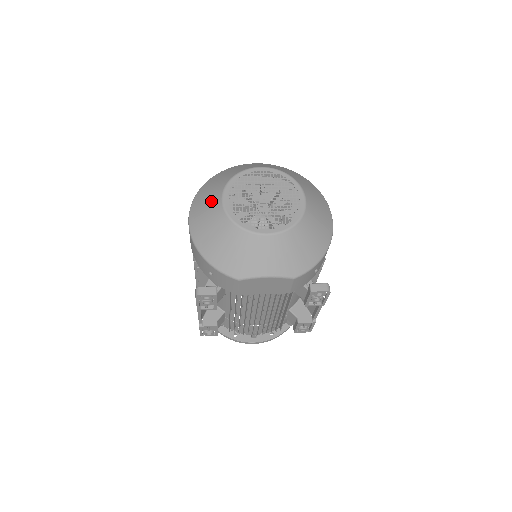
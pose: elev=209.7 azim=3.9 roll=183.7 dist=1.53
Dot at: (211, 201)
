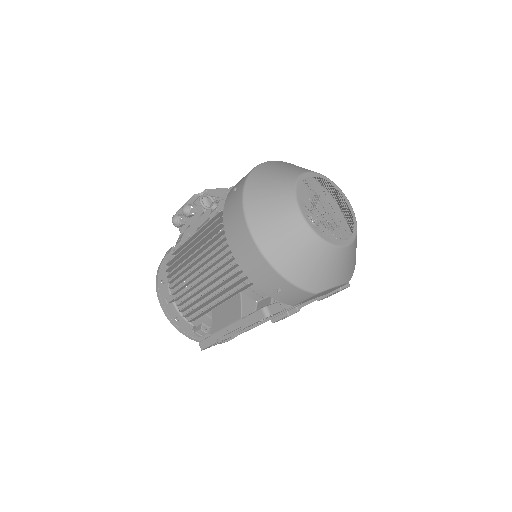
Dot at: (282, 212)
